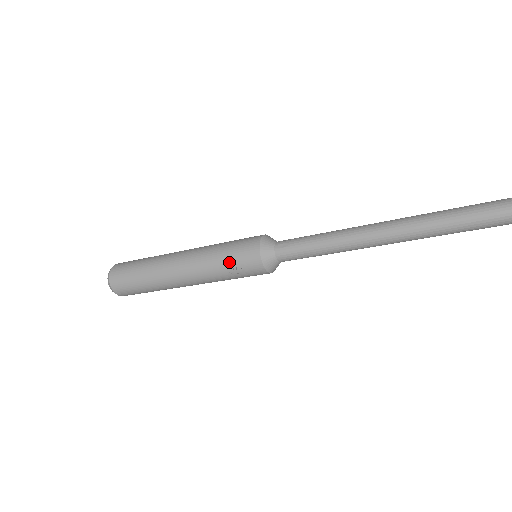
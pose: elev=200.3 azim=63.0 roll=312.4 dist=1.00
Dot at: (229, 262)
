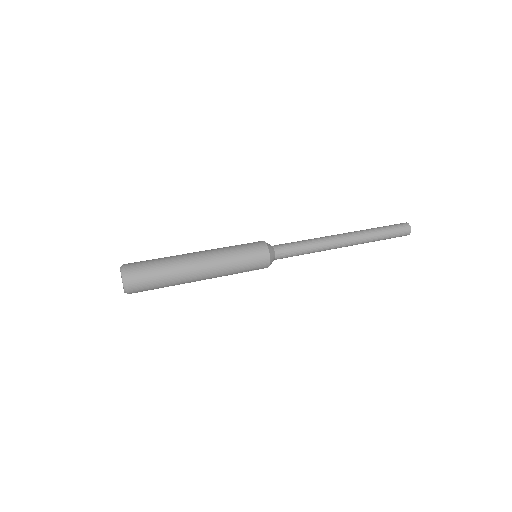
Dot at: (246, 270)
